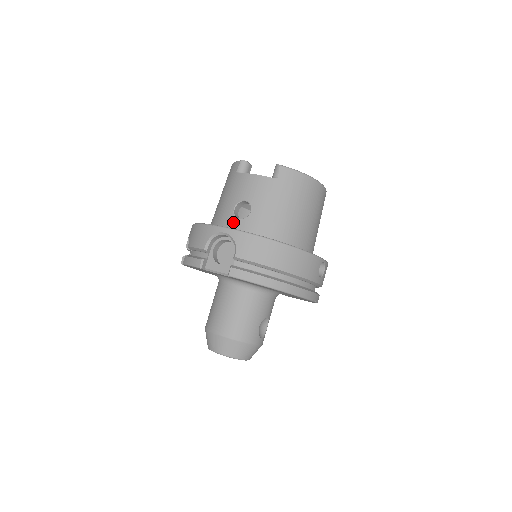
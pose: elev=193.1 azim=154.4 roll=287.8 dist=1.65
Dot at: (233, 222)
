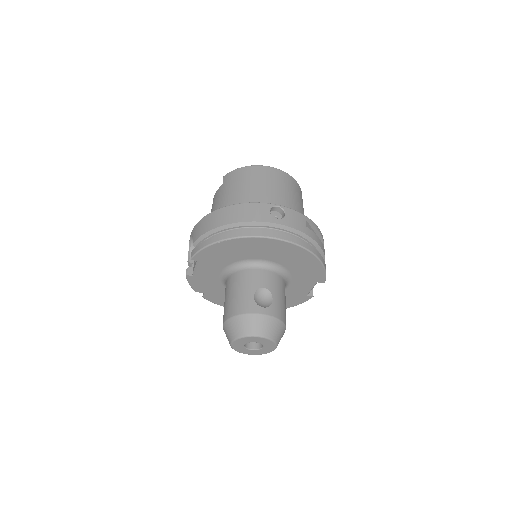
Dot at: occluded
